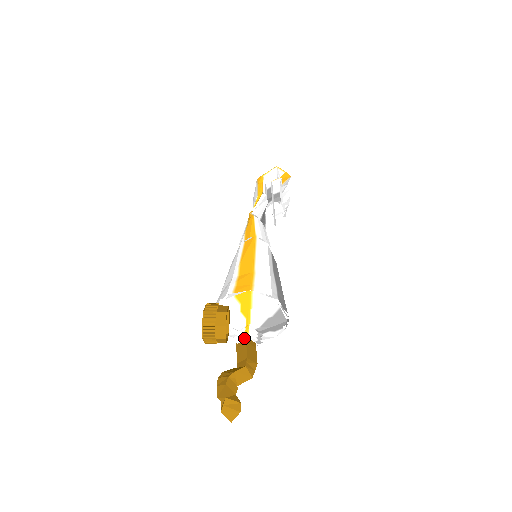
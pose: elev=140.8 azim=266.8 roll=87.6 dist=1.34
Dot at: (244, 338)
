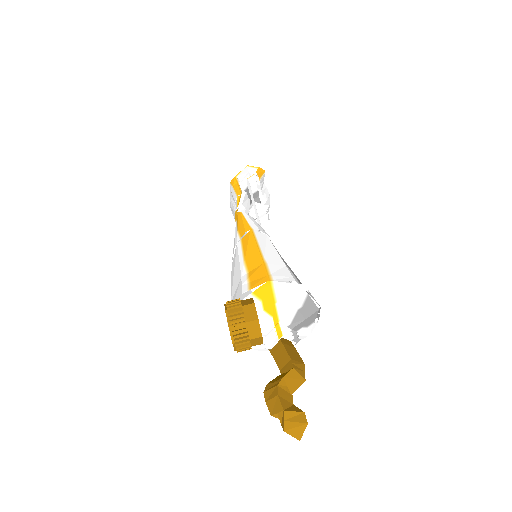
Dot at: (278, 339)
